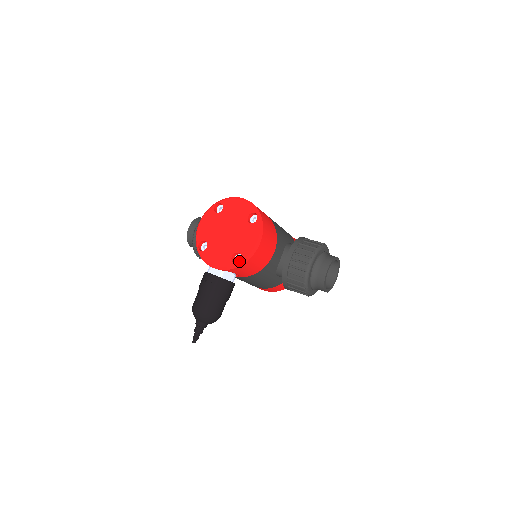
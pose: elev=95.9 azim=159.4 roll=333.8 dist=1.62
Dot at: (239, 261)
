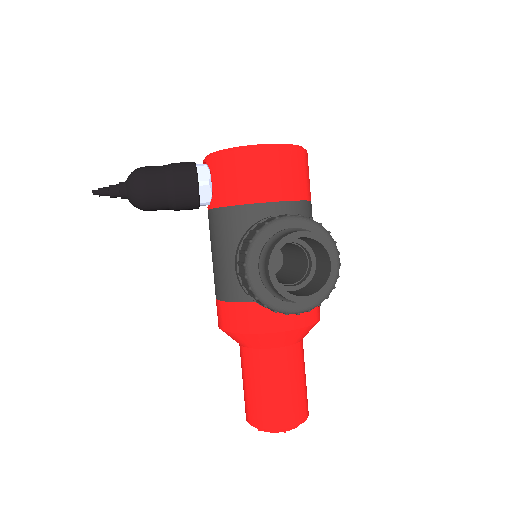
Dot at: occluded
